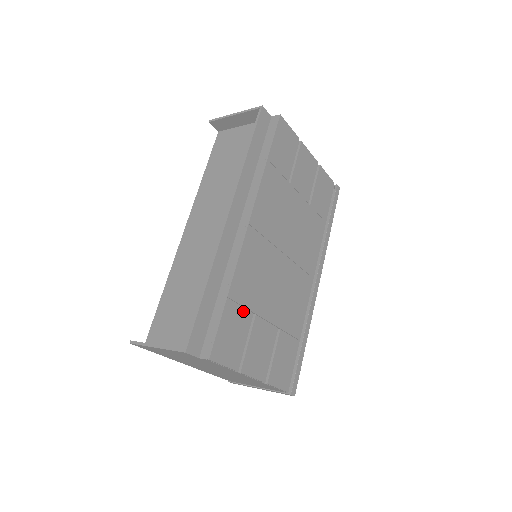
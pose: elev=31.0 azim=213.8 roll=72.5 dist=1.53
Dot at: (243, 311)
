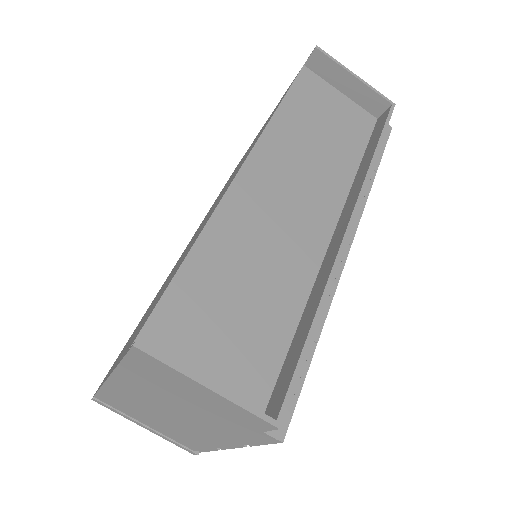
Dot at: occluded
